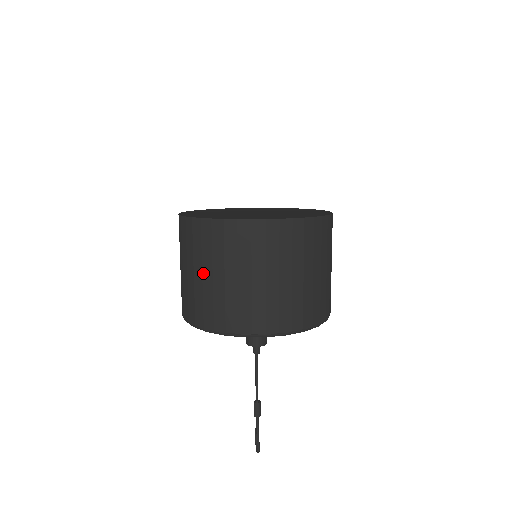
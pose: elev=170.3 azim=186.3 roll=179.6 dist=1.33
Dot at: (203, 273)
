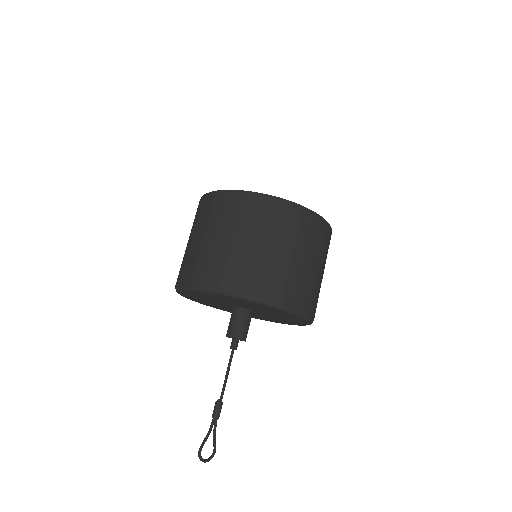
Dot at: occluded
